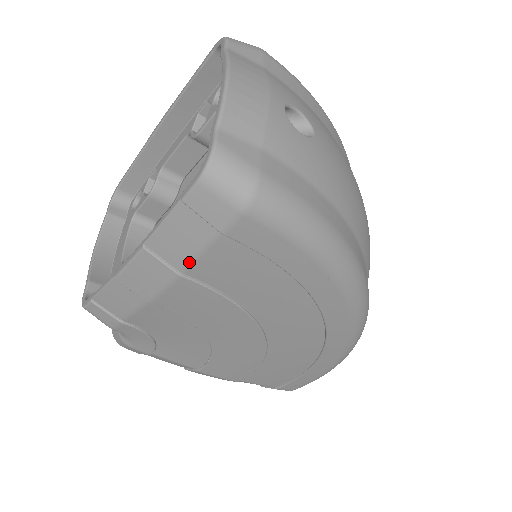
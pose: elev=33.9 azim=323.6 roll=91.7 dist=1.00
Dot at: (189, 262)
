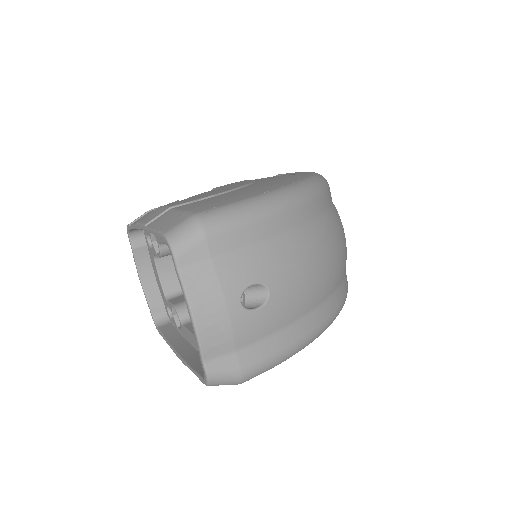
Dot at: occluded
